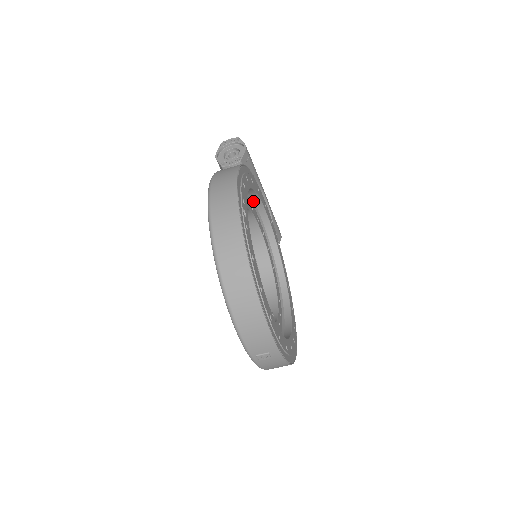
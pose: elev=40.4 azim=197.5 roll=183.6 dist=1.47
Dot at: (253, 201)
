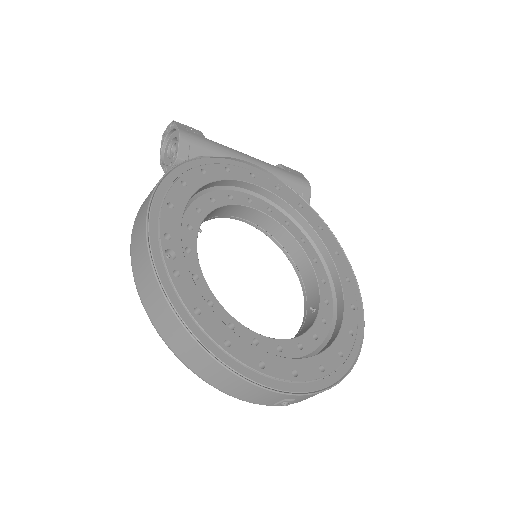
Dot at: (229, 186)
